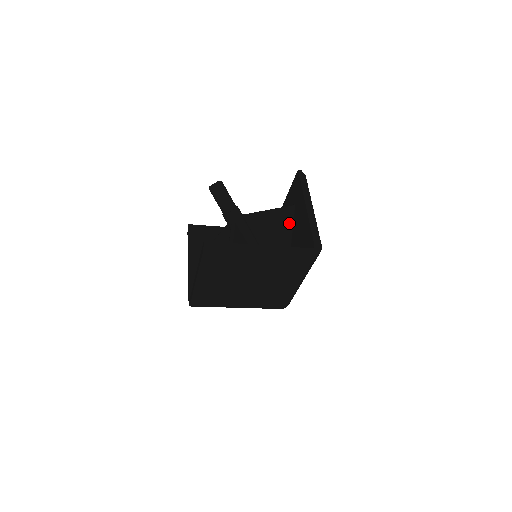
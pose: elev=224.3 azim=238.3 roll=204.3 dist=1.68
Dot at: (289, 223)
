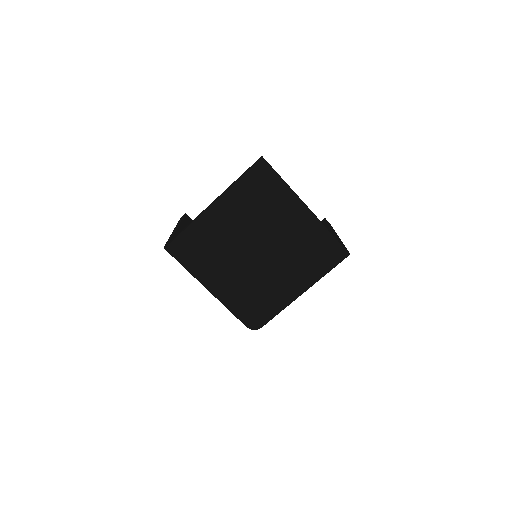
Dot at: occluded
